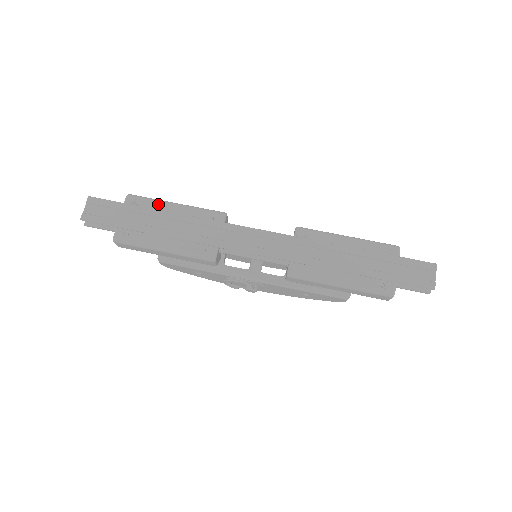
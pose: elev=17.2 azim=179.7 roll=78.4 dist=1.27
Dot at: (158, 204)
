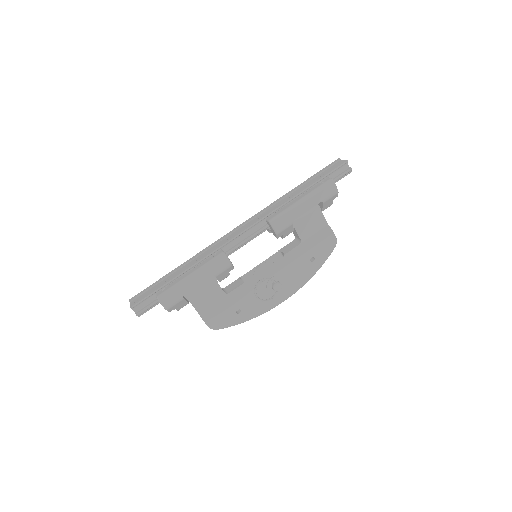
Dot at: occluded
